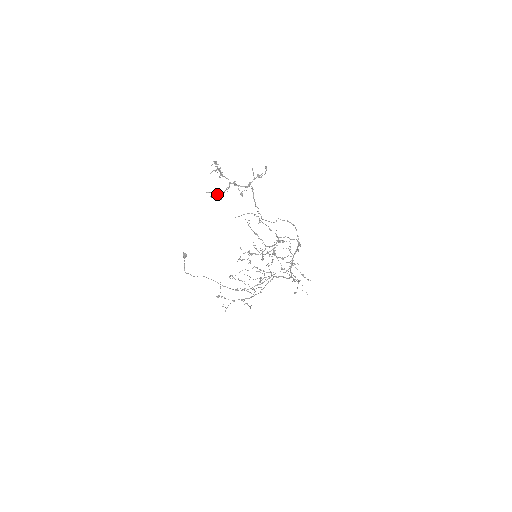
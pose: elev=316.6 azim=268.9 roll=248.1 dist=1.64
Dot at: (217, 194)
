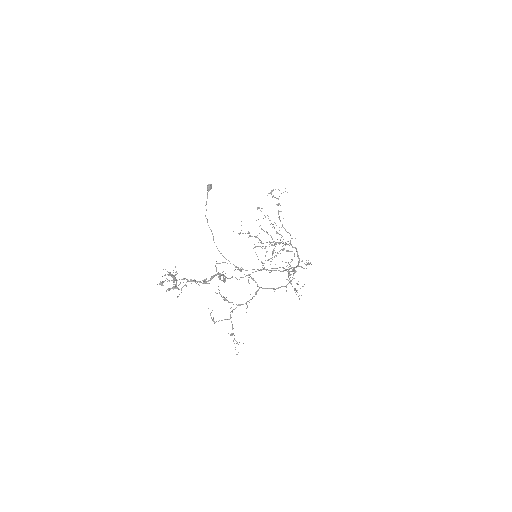
Dot at: (173, 289)
